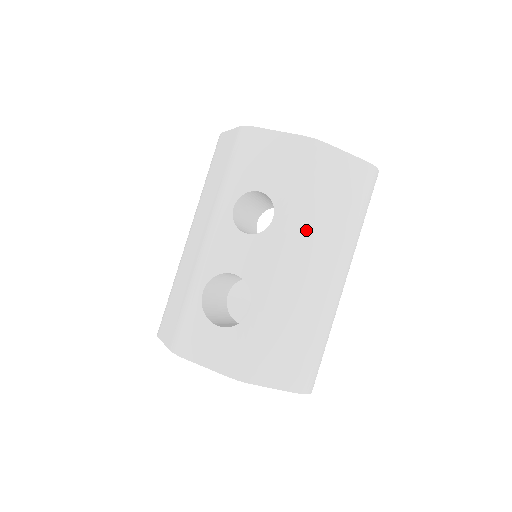
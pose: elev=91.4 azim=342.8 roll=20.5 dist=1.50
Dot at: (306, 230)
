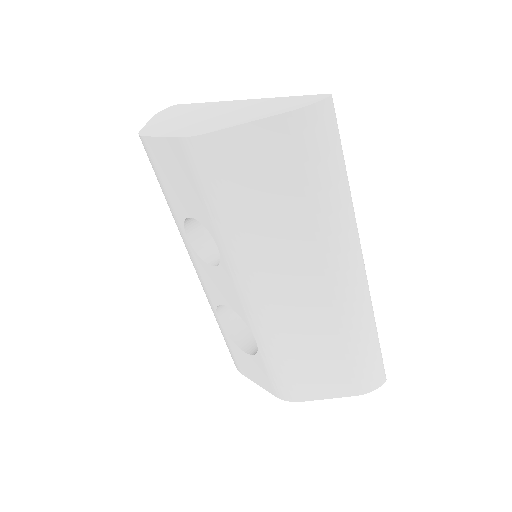
Dot at: (259, 249)
